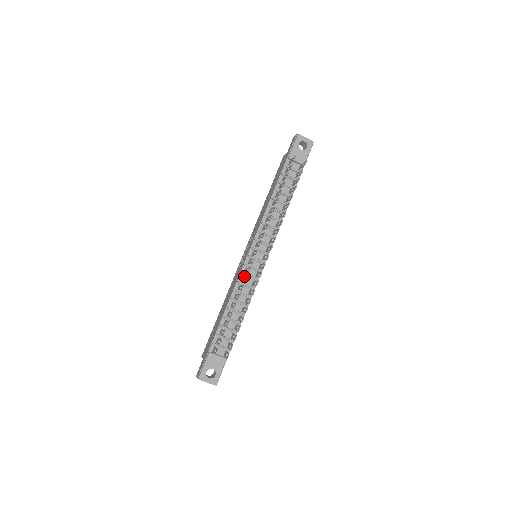
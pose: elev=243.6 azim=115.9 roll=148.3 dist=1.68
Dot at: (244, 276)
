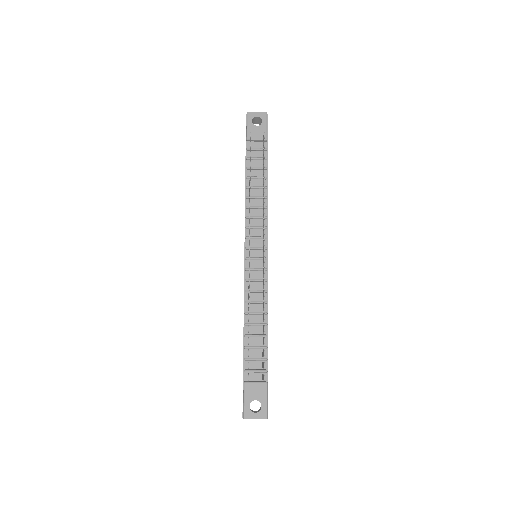
Dot at: occluded
